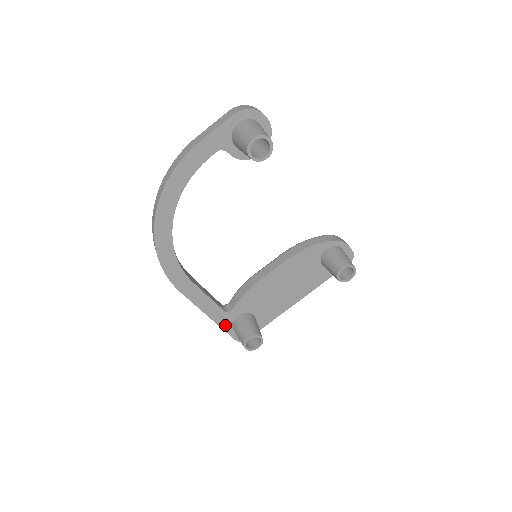
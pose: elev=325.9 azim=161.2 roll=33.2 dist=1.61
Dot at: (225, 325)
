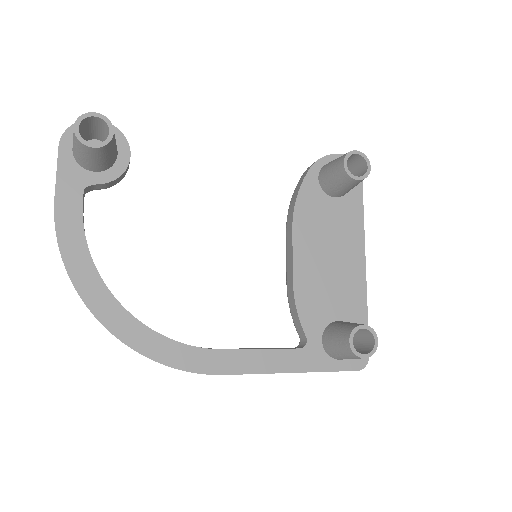
Dot at: (322, 364)
